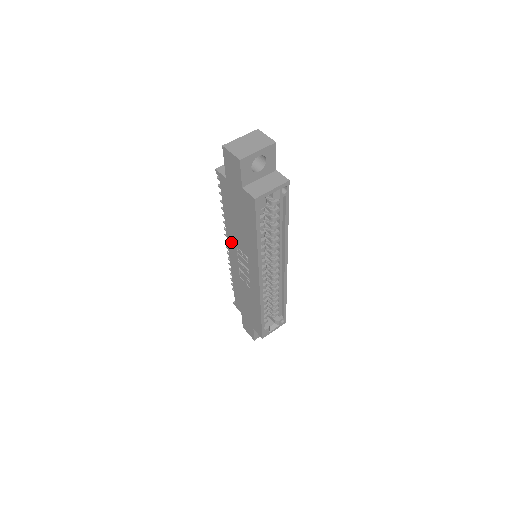
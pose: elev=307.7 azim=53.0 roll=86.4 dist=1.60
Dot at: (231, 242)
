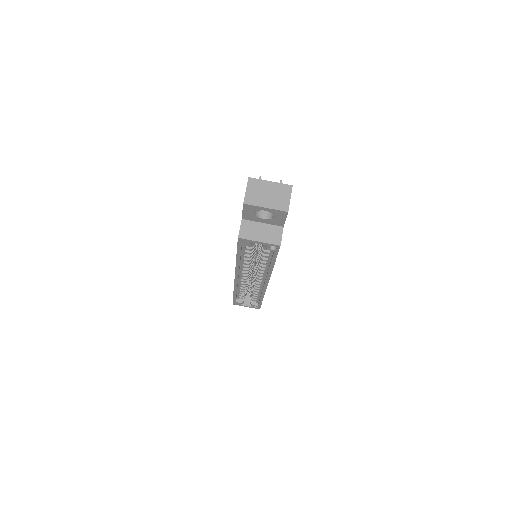
Dot at: occluded
